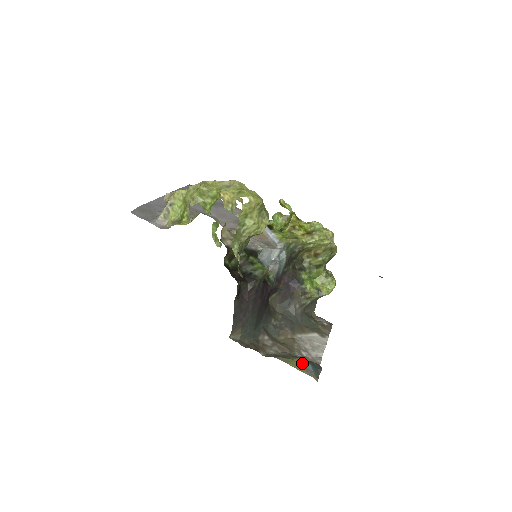
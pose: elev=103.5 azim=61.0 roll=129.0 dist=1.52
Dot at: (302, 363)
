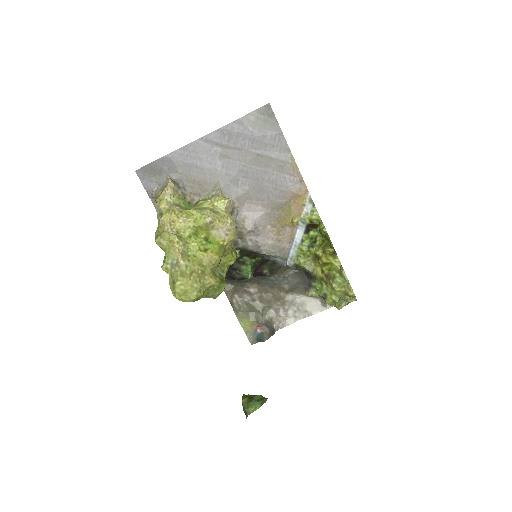
Dot at: (255, 327)
